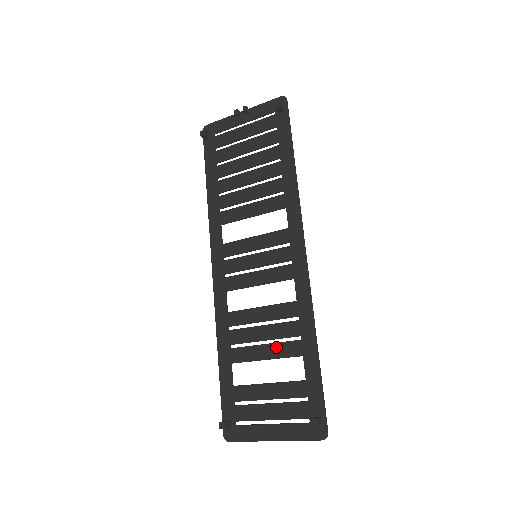
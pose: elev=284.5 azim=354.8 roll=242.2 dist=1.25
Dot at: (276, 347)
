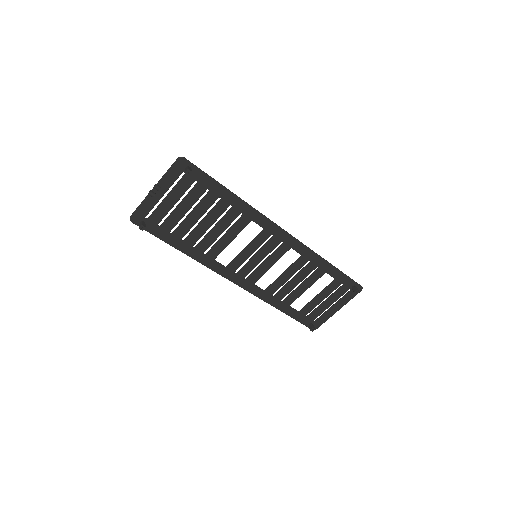
Dot at: (308, 281)
